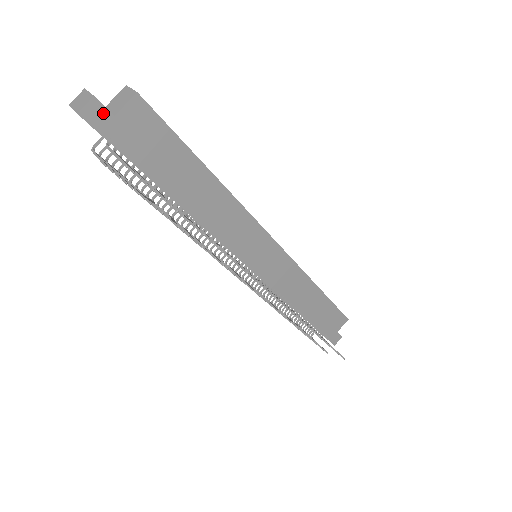
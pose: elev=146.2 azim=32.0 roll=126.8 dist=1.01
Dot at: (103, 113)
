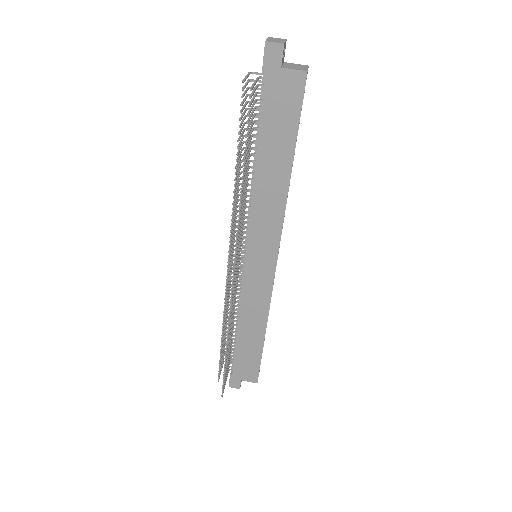
Dot at: (278, 58)
